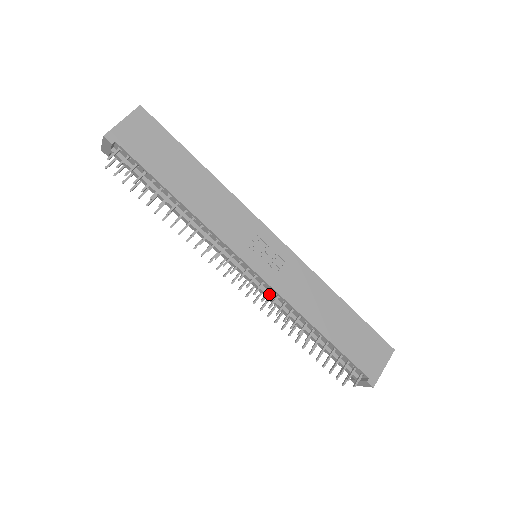
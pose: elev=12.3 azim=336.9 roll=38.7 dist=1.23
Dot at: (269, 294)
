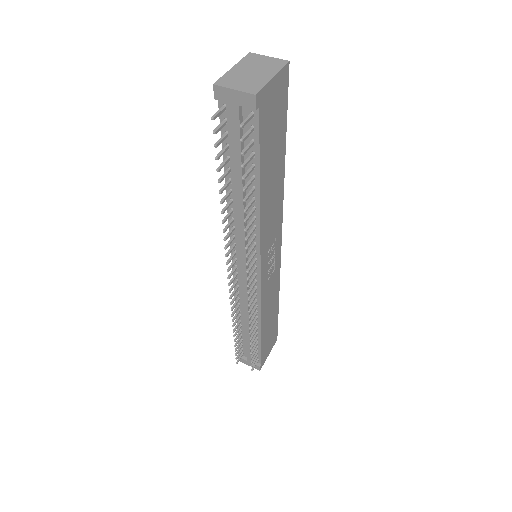
Dot at: (249, 295)
